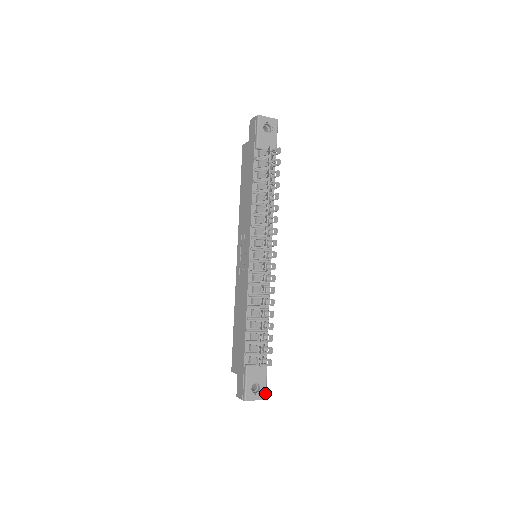
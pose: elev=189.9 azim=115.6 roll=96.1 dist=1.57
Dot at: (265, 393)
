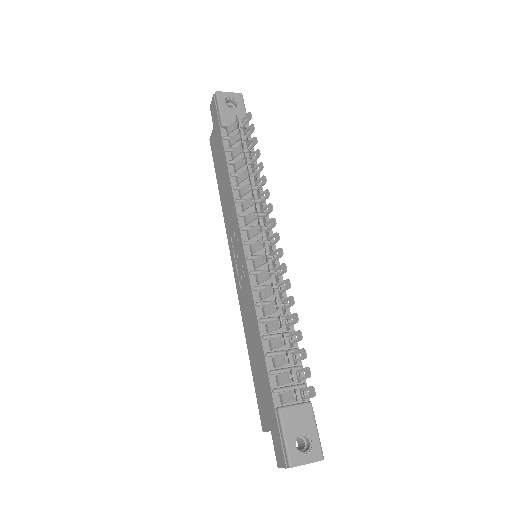
Dot at: (320, 449)
